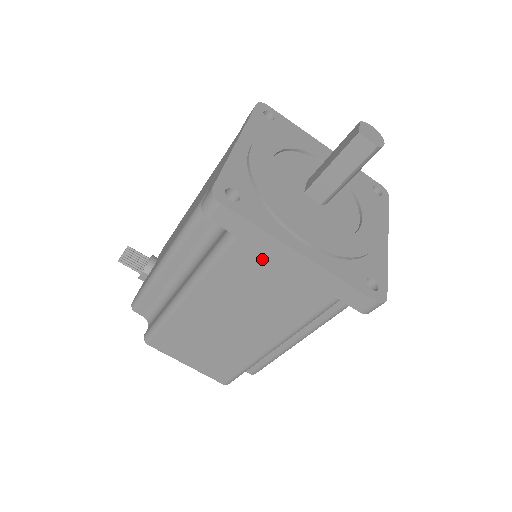
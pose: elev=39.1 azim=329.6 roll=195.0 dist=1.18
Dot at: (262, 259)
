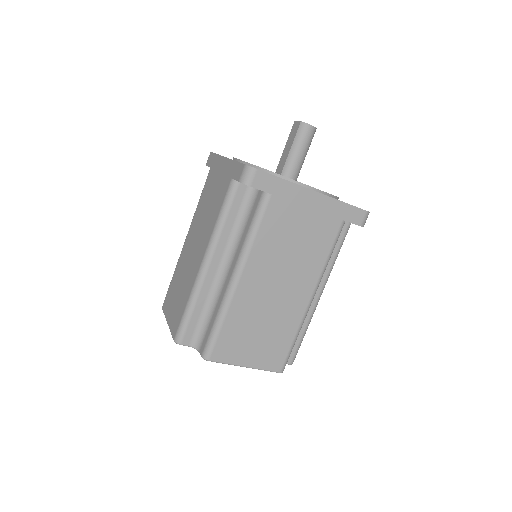
Dot at: (214, 175)
